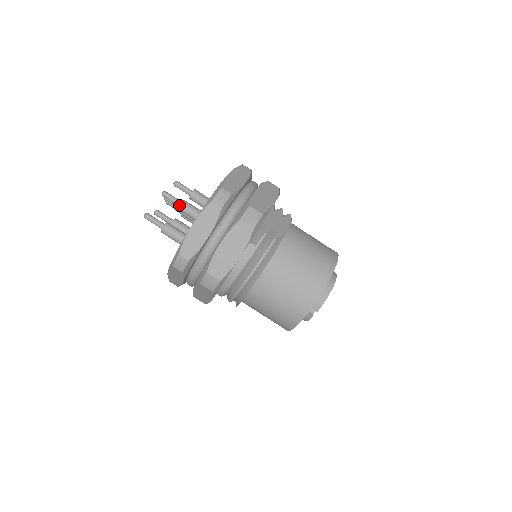
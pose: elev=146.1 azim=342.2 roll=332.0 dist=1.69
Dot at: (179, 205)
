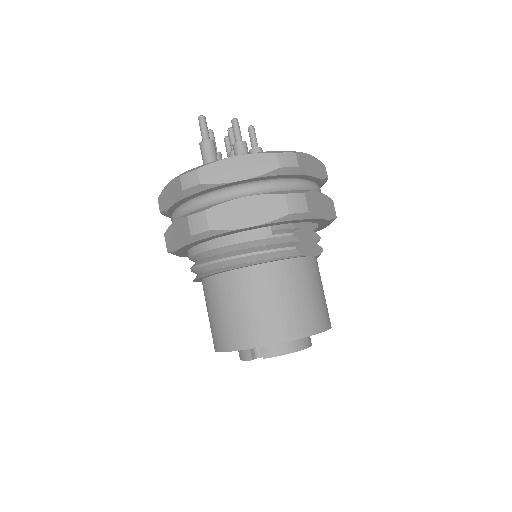
Dot at: (238, 142)
